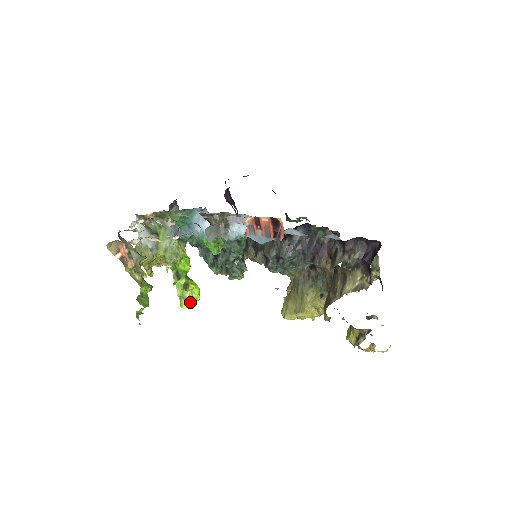
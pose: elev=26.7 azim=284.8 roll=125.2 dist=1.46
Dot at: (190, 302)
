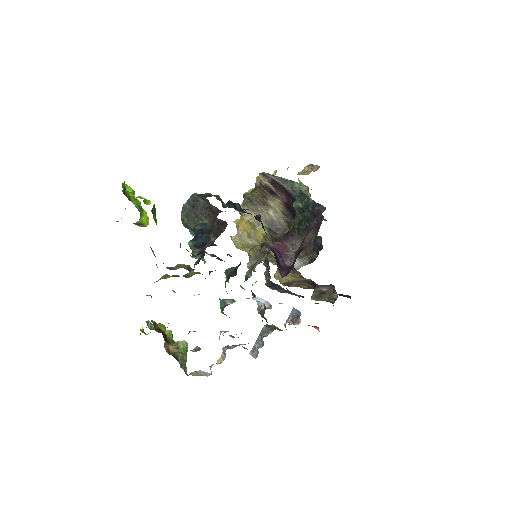
Dot at: occluded
